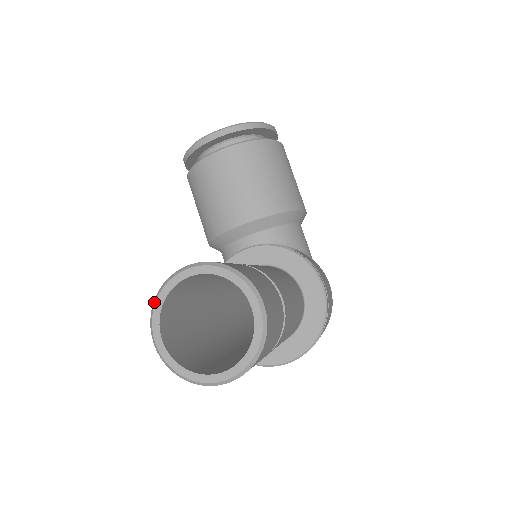
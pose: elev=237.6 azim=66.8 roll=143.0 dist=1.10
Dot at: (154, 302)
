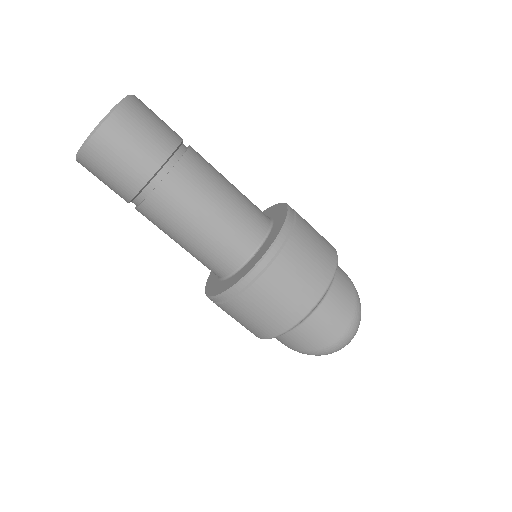
Dot at: occluded
